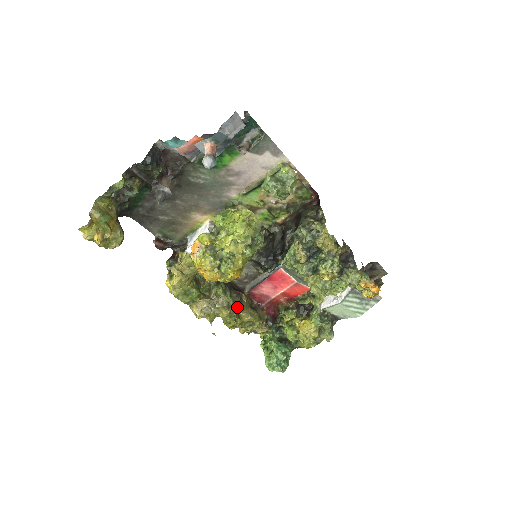
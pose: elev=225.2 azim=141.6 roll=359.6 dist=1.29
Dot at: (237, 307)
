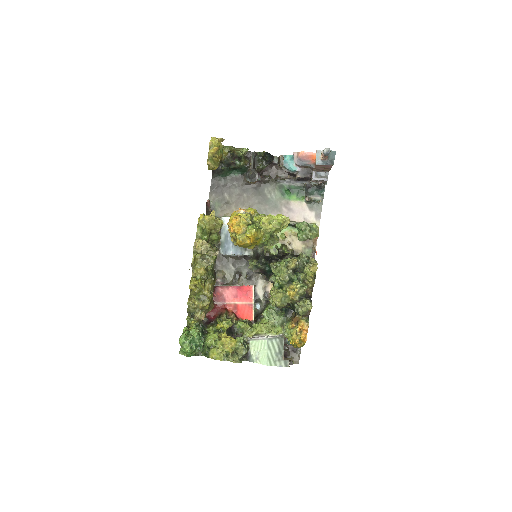
Dot at: (210, 277)
